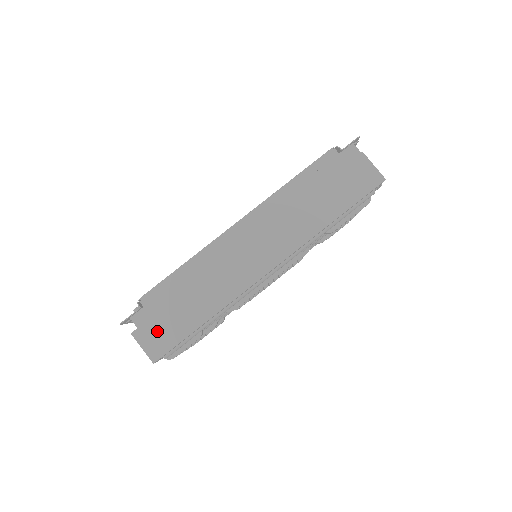
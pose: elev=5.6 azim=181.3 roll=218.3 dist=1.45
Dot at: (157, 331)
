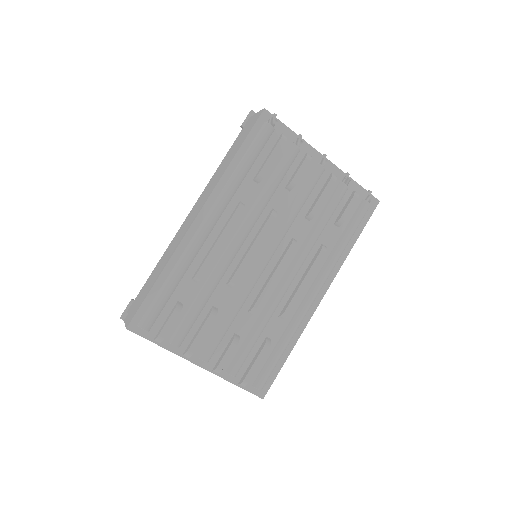
Dot at: (135, 307)
